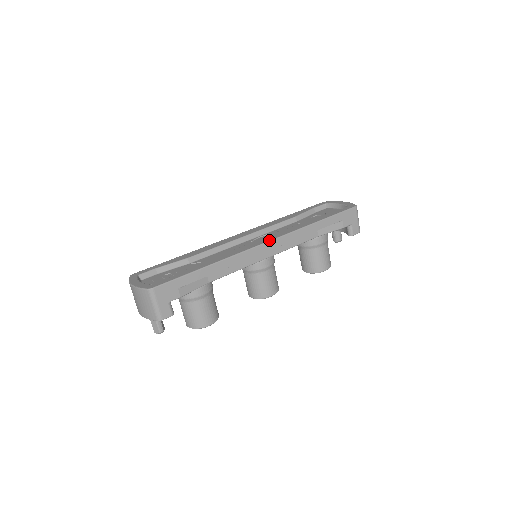
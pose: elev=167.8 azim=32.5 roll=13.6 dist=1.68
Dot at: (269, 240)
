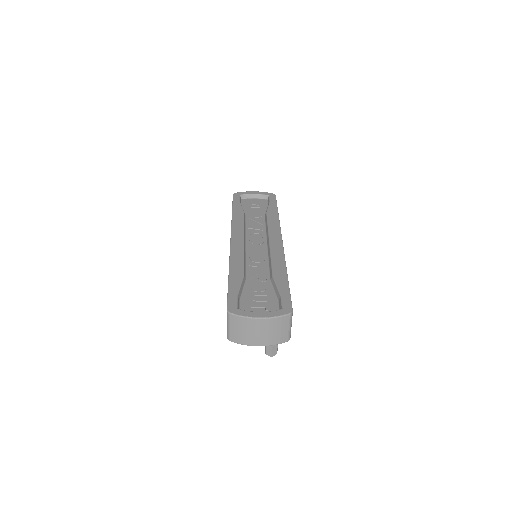
Dot at: (281, 238)
